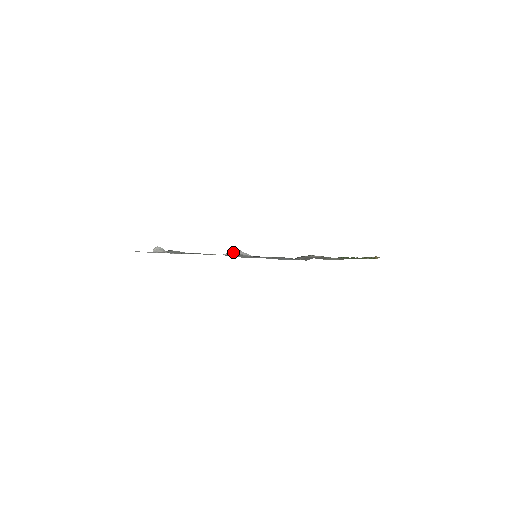
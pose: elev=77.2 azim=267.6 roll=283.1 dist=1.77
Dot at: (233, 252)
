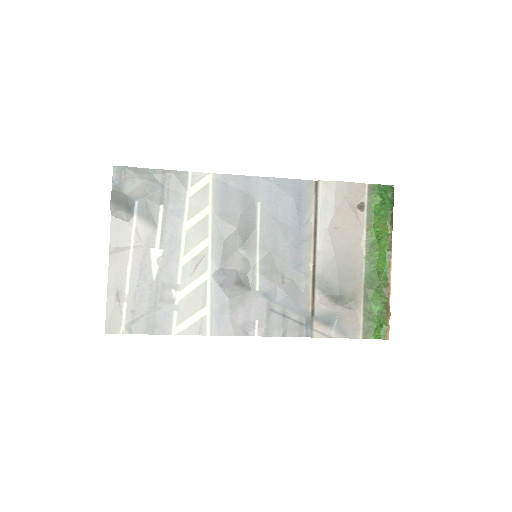
Dot at: (226, 288)
